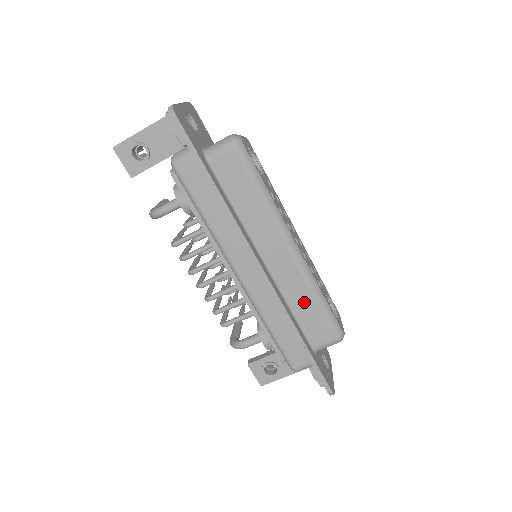
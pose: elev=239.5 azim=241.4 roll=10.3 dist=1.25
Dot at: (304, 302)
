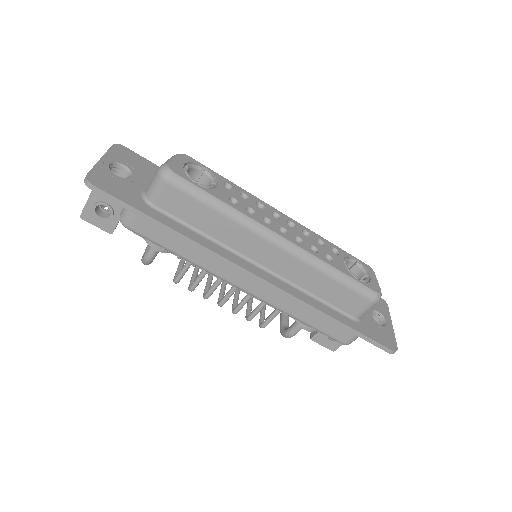
Dot at: (321, 284)
